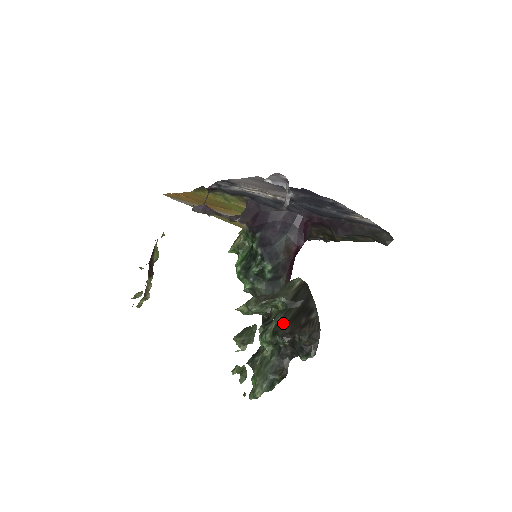
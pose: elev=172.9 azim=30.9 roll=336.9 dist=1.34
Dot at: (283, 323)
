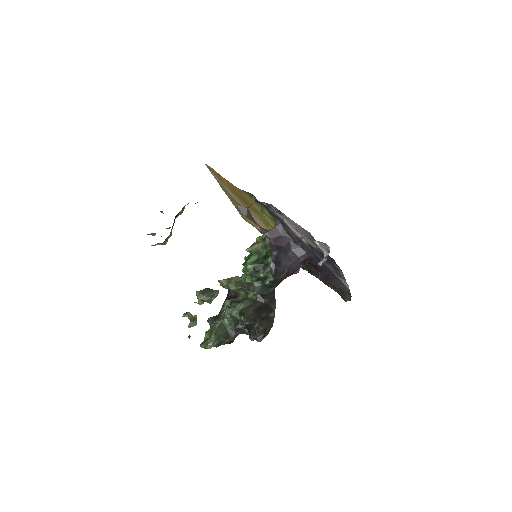
Dot at: (250, 310)
